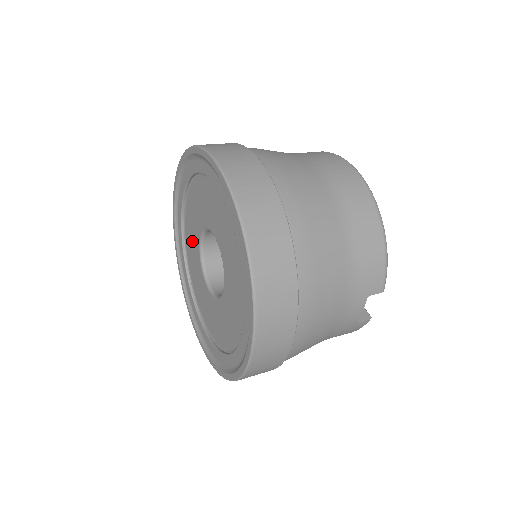
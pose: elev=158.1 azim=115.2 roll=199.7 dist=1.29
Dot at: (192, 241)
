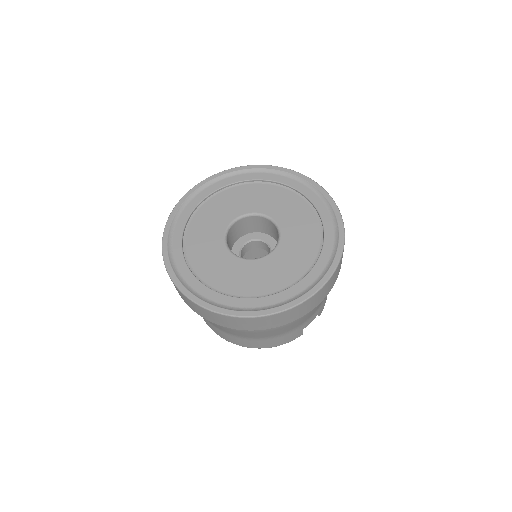
Dot at: (212, 220)
